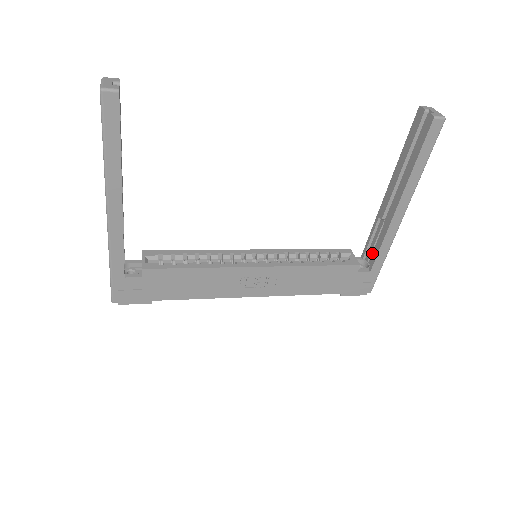
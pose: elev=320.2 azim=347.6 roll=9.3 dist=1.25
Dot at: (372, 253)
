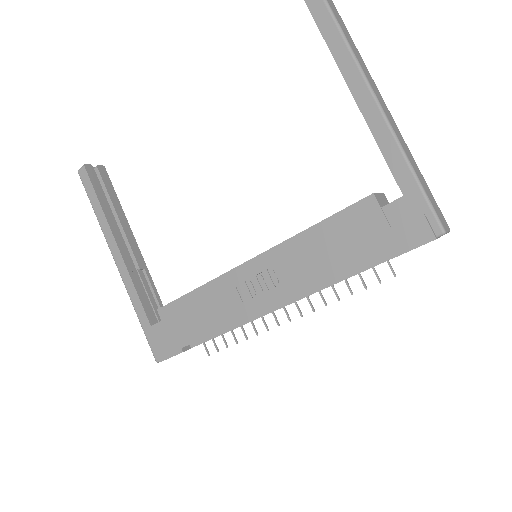
Dot at: occluded
